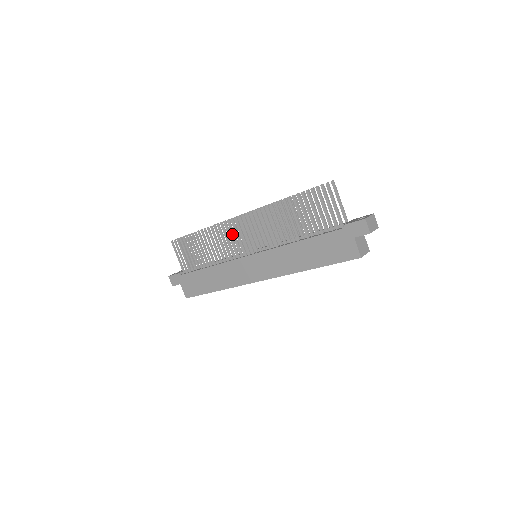
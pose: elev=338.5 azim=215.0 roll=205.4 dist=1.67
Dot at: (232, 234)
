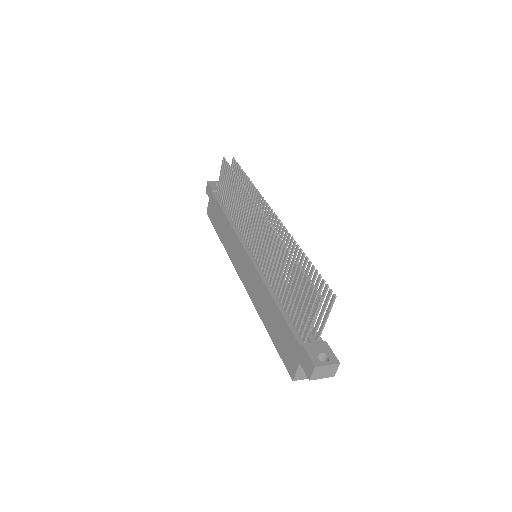
Dot at: occluded
